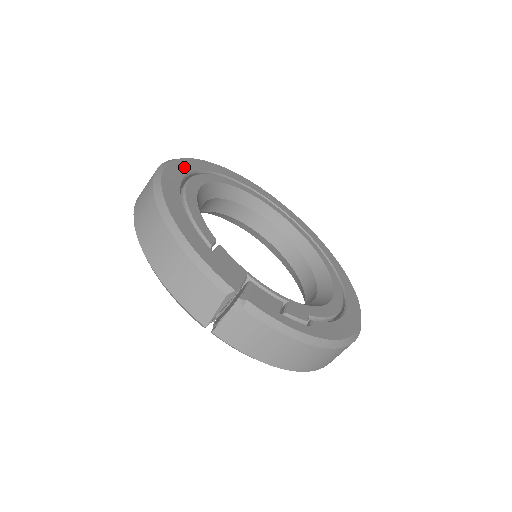
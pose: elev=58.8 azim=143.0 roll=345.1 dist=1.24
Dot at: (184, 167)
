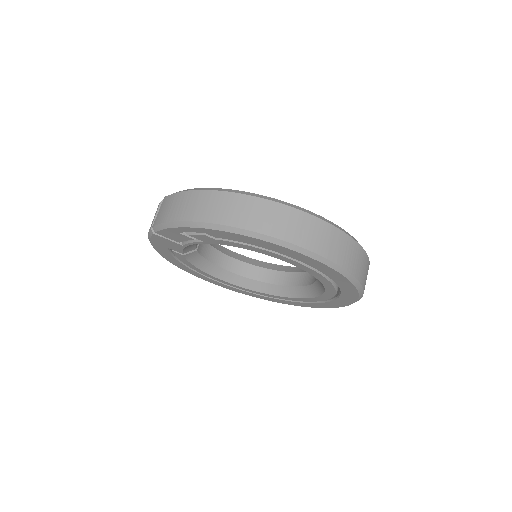
Dot at: occluded
